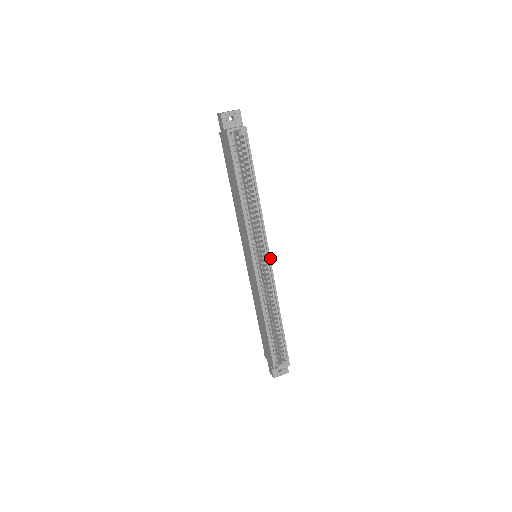
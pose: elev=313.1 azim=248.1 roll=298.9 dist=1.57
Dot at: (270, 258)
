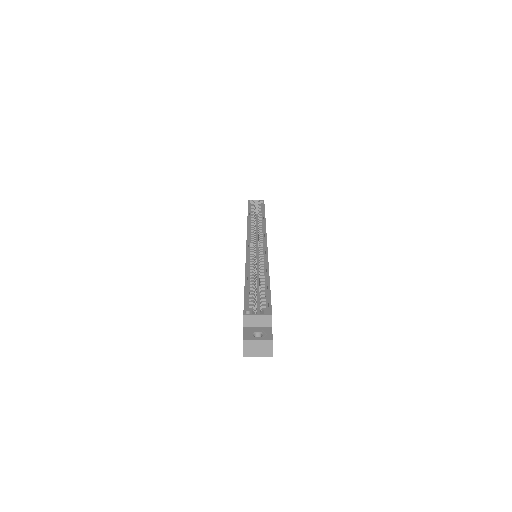
Dot at: occluded
